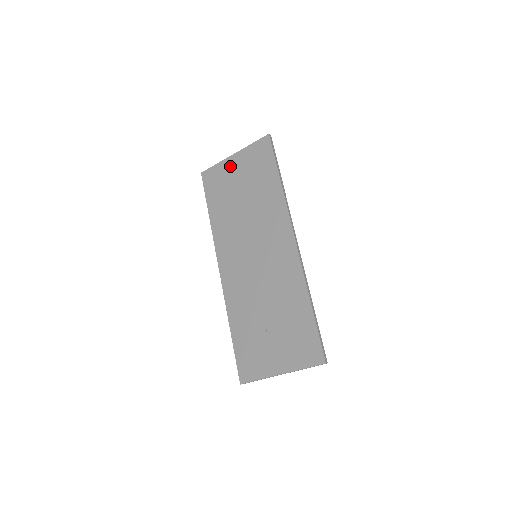
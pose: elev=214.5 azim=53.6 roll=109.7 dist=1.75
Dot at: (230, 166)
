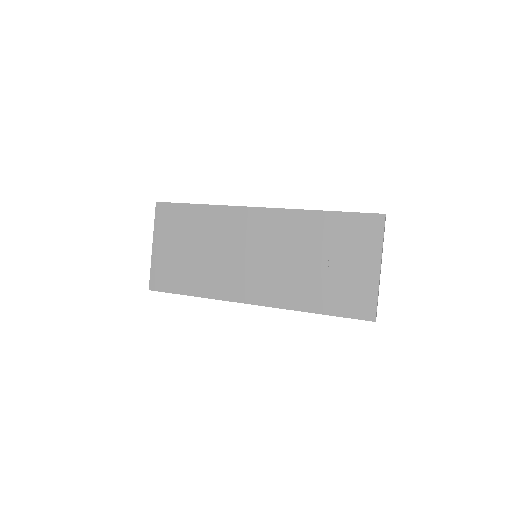
Dot at: (161, 254)
